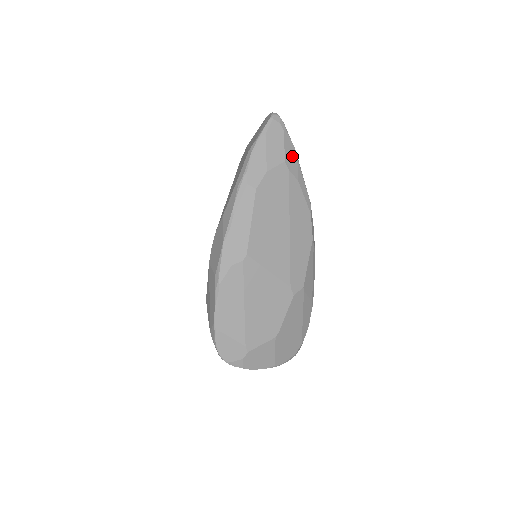
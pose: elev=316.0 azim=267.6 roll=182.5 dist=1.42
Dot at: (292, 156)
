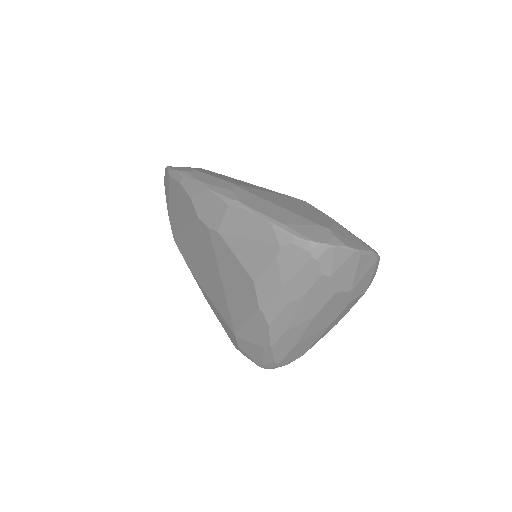
Dot at: occluded
